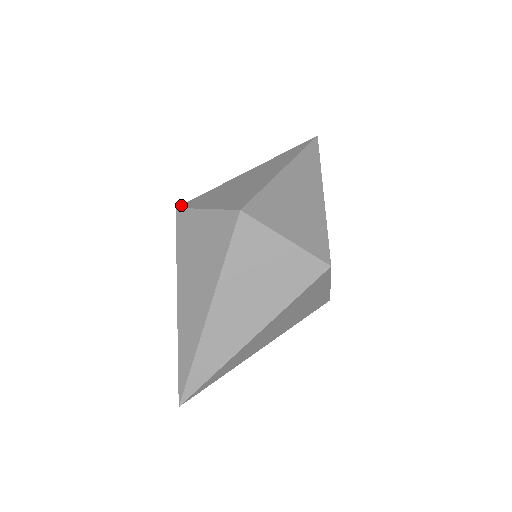
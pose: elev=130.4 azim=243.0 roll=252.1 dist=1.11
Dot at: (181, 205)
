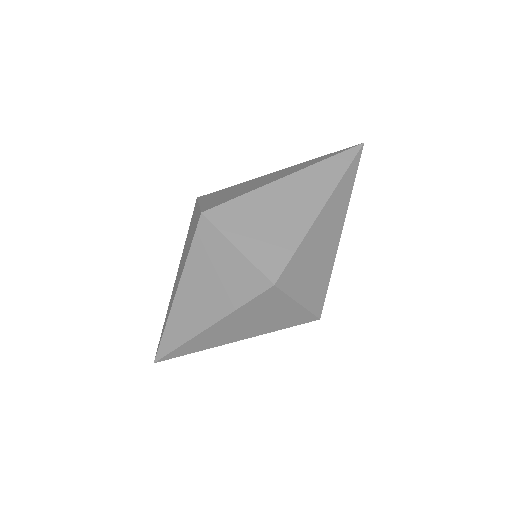
Dot at: (201, 196)
